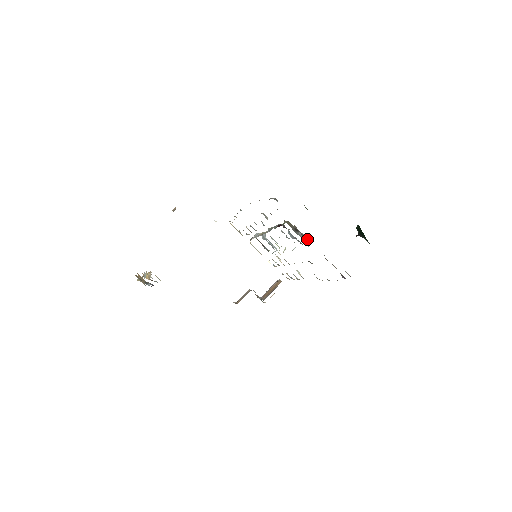
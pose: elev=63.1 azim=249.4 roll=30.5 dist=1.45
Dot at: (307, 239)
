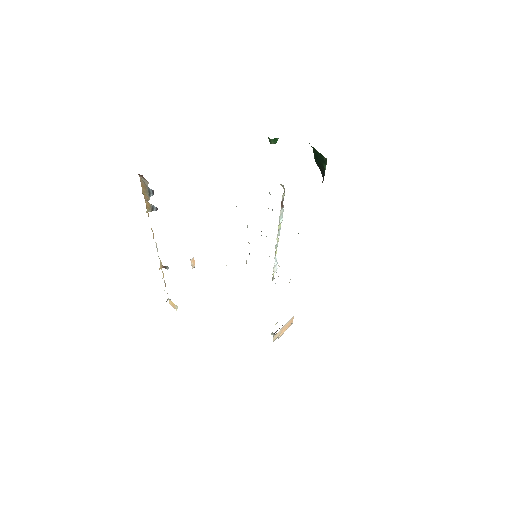
Dot at: occluded
